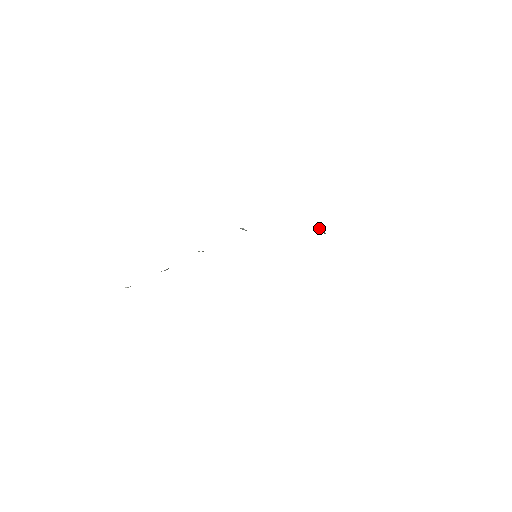
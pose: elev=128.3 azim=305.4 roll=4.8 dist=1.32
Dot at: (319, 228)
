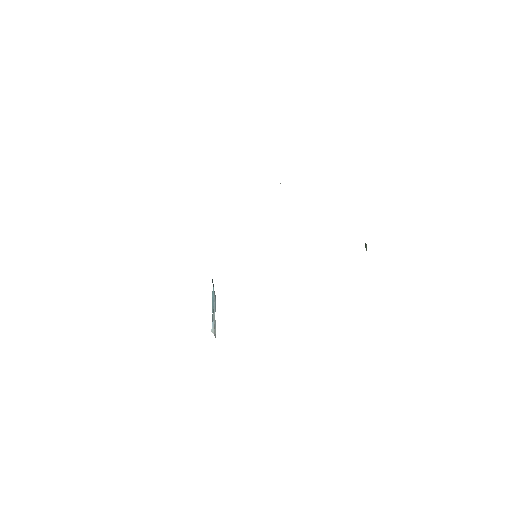
Dot at: occluded
